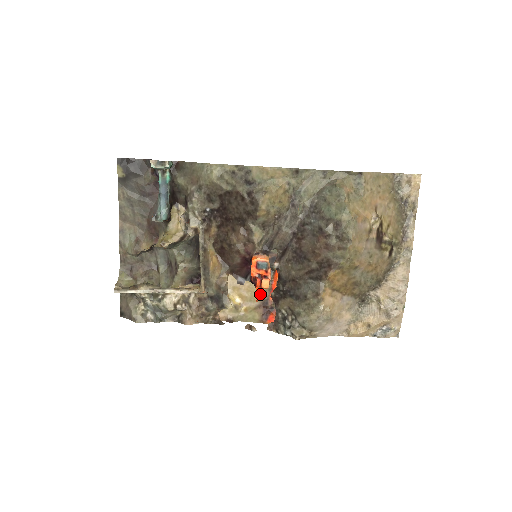
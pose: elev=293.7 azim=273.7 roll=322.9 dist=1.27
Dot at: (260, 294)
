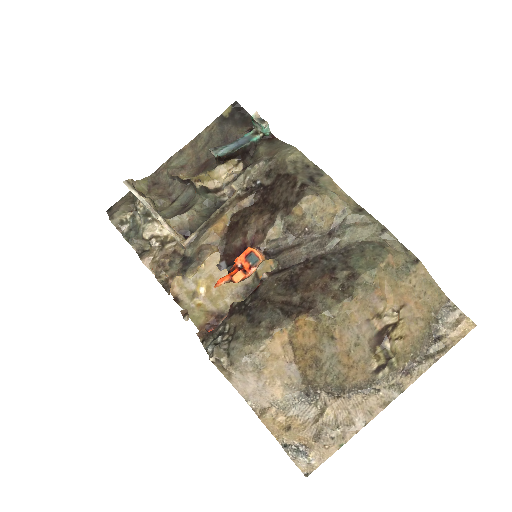
Dot at: (225, 303)
